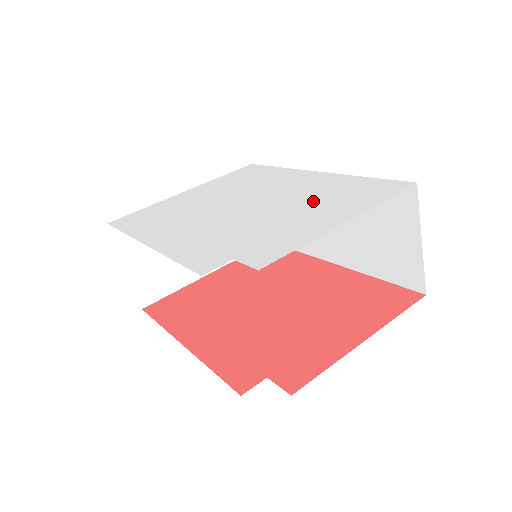
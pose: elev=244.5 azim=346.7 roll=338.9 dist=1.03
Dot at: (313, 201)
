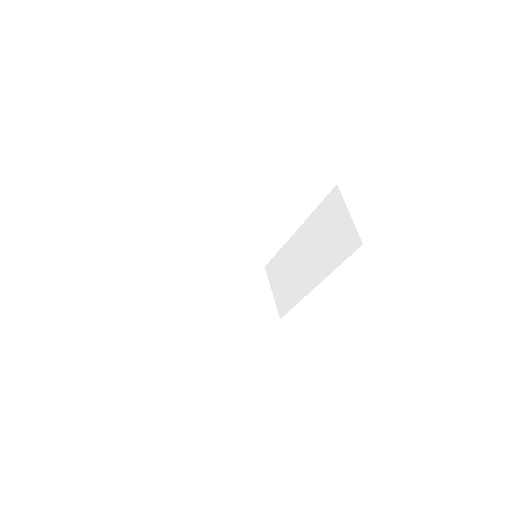
Dot at: occluded
